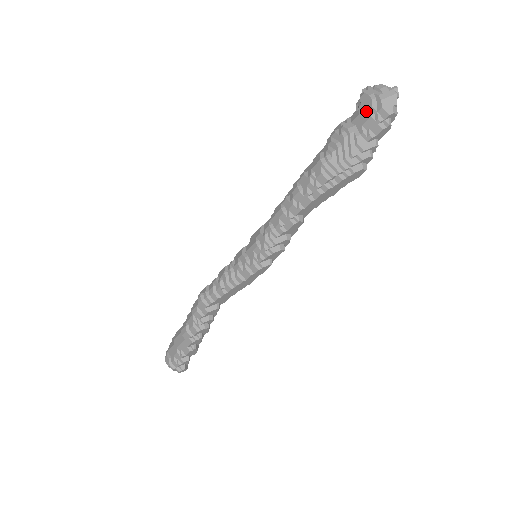
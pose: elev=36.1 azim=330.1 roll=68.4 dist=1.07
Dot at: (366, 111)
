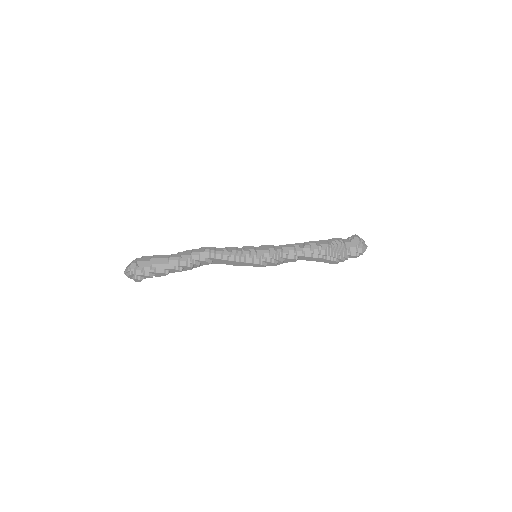
Dot at: (355, 244)
